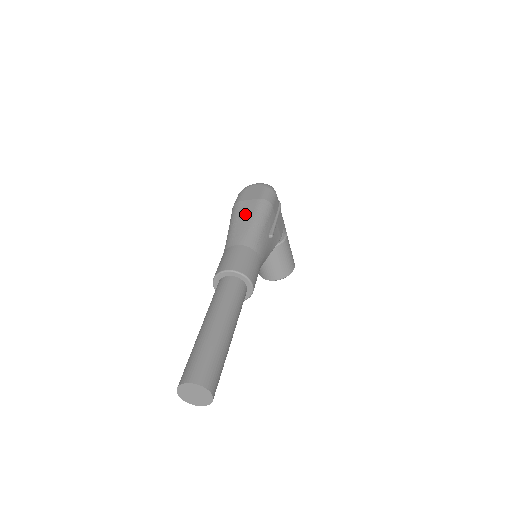
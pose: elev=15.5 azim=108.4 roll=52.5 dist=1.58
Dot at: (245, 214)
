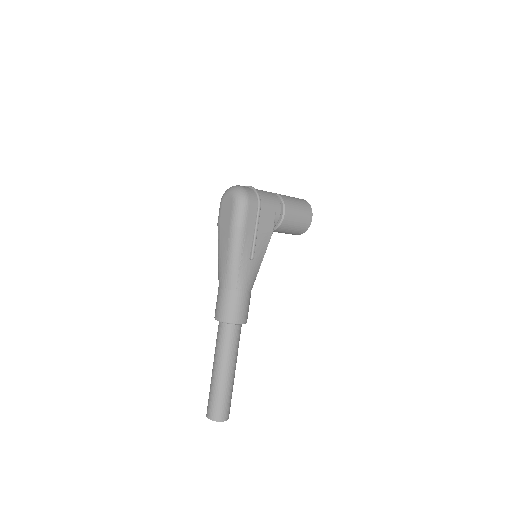
Dot at: (223, 247)
